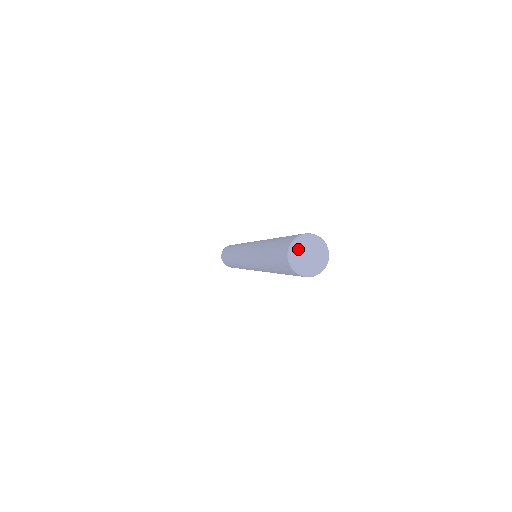
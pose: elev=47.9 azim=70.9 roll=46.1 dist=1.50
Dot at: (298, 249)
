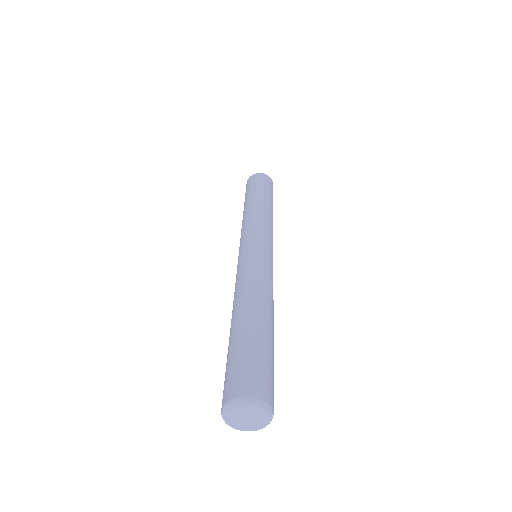
Dot at: (231, 420)
